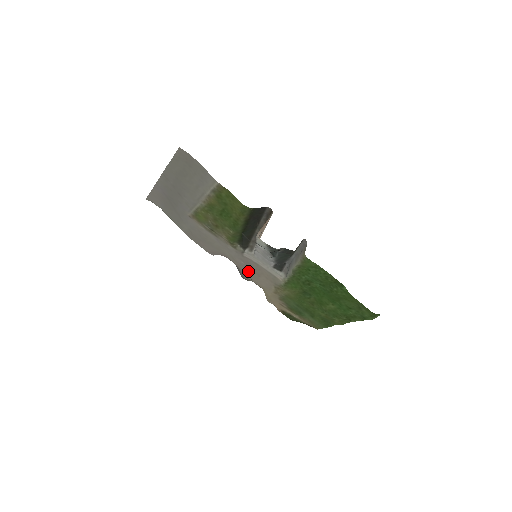
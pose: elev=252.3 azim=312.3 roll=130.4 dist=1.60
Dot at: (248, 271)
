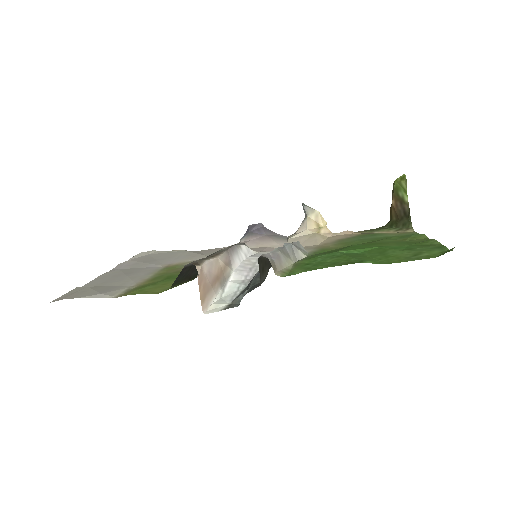
Dot at: occluded
